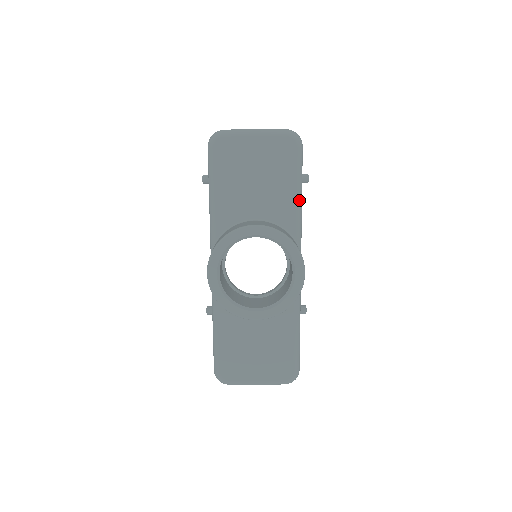
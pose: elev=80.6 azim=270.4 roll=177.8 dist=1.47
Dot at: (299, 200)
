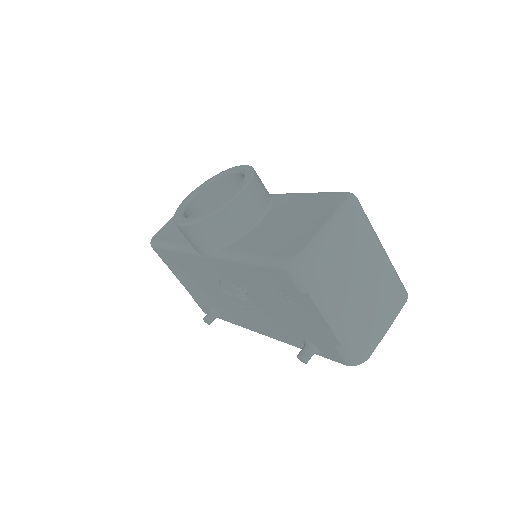
Dot at: occluded
